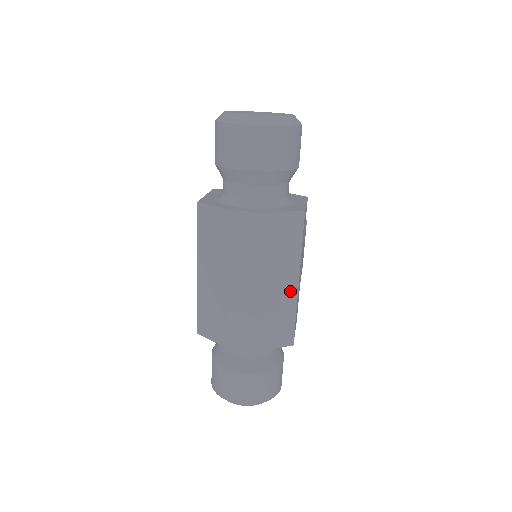
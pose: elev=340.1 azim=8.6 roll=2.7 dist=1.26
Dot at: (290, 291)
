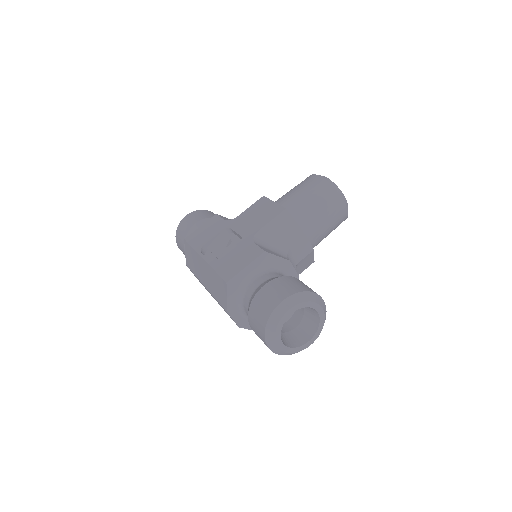
Dot at: occluded
